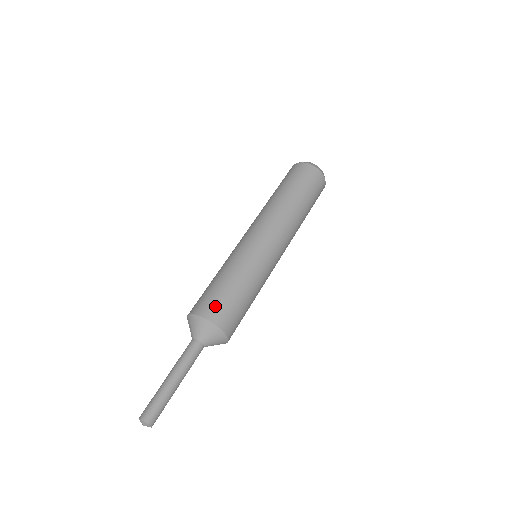
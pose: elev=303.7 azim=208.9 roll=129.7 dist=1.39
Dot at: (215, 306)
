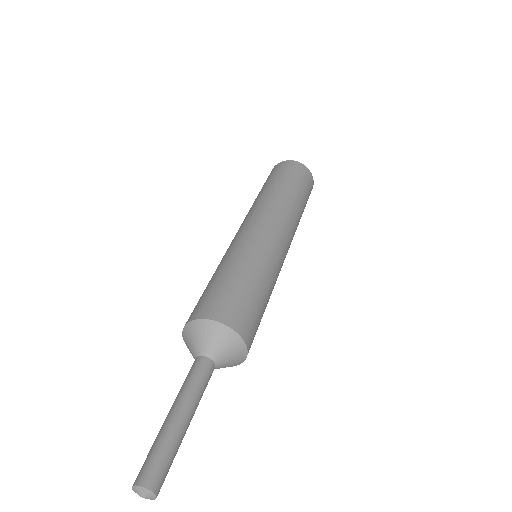
Dot at: (229, 306)
